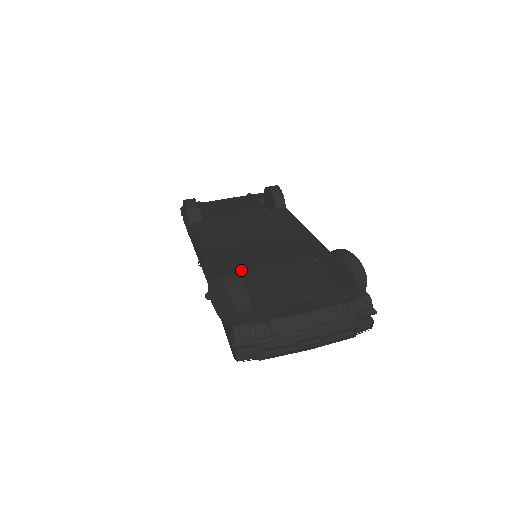
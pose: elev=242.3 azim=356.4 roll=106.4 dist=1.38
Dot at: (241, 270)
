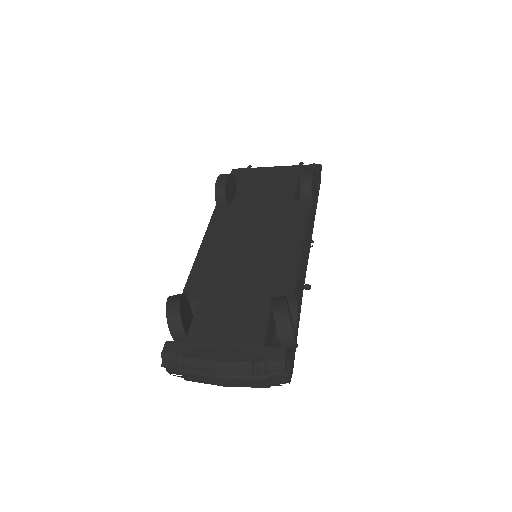
Dot at: (207, 288)
